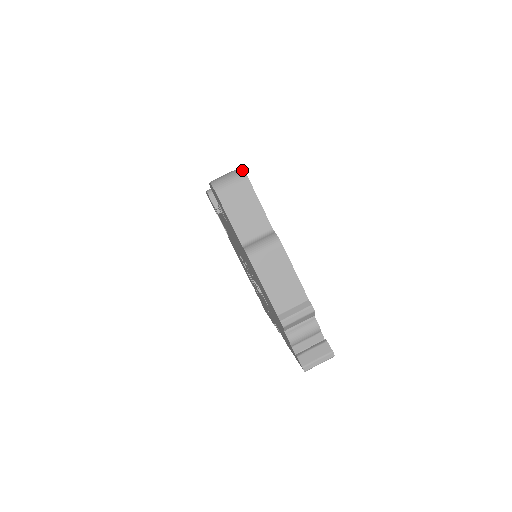
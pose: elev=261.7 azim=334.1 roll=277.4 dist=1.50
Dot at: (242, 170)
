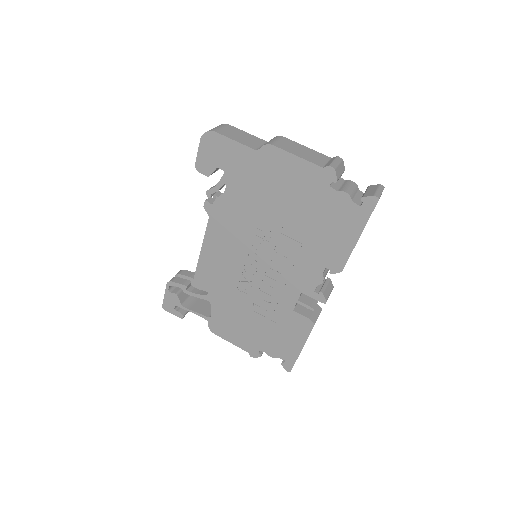
Dot at: occluded
